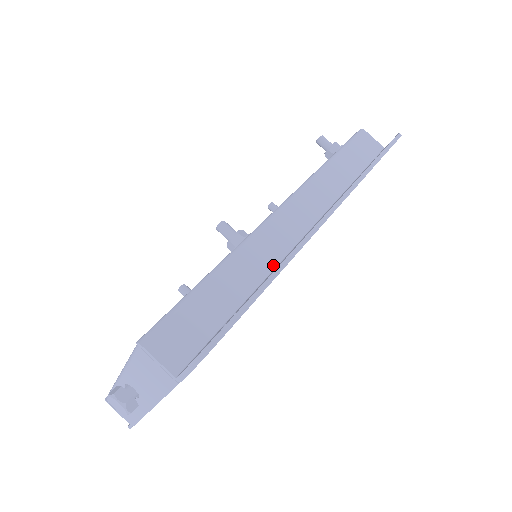
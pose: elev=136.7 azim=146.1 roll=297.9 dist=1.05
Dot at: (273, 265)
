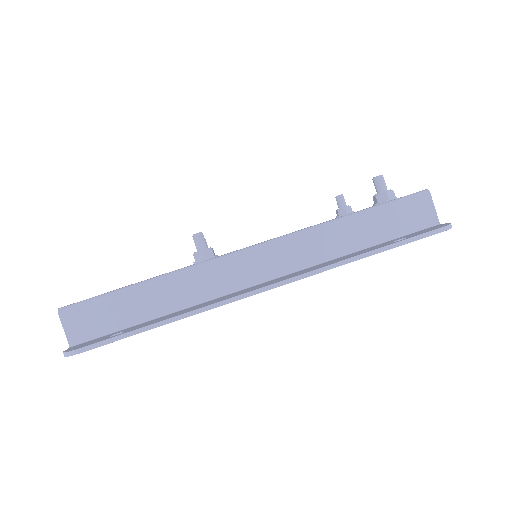
Dot at: (203, 299)
